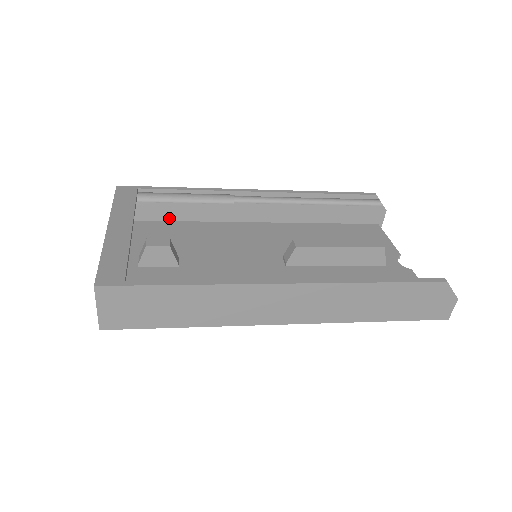
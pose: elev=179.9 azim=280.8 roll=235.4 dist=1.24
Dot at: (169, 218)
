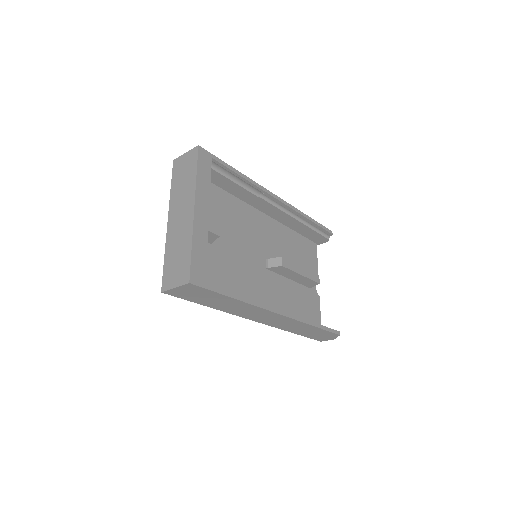
Dot at: (211, 180)
